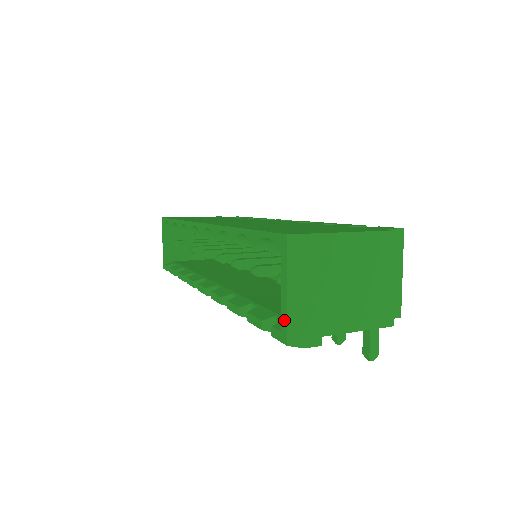
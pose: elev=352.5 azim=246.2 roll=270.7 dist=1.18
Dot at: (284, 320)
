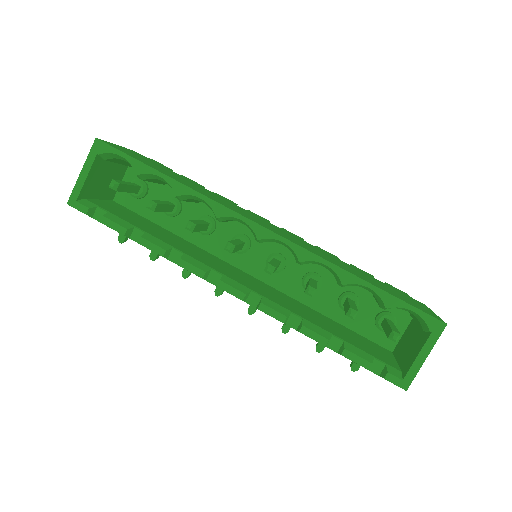
Dot at: (412, 374)
